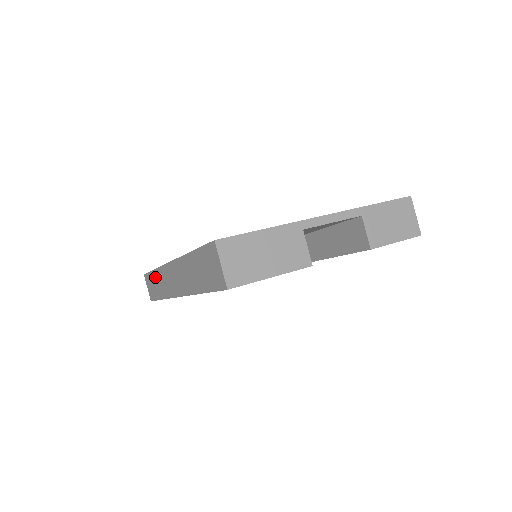
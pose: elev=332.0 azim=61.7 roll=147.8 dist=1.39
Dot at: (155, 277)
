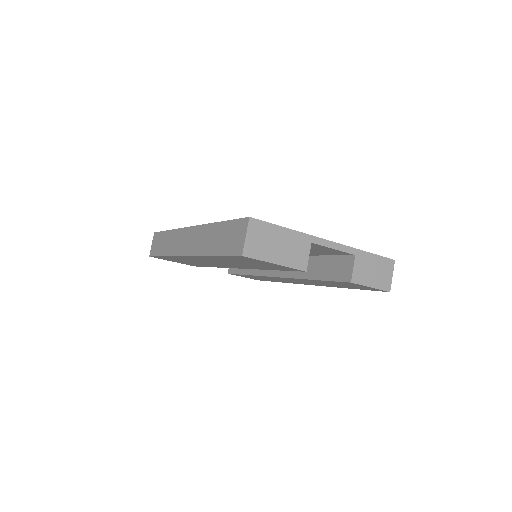
Dot at: (167, 236)
